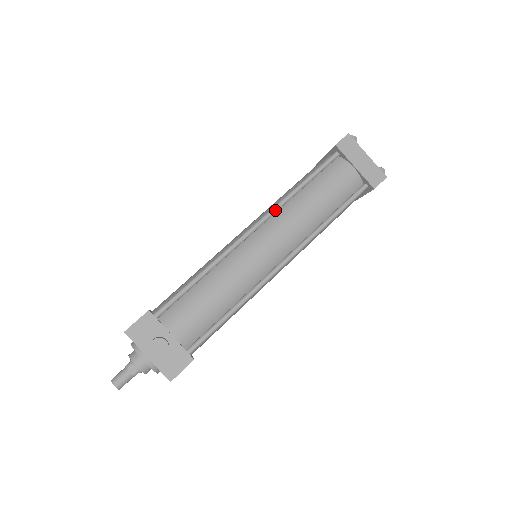
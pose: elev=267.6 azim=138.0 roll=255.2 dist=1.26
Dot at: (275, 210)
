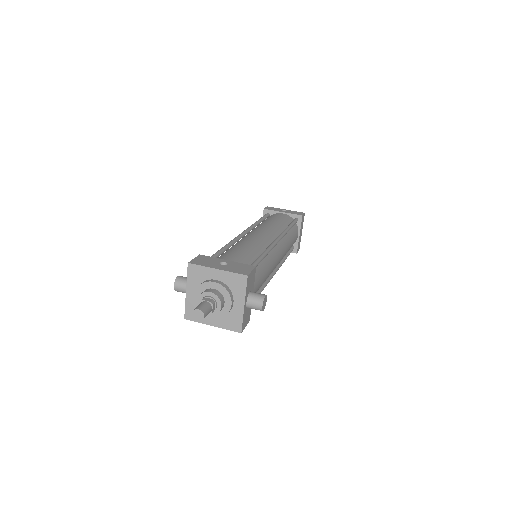
Dot at: (284, 235)
